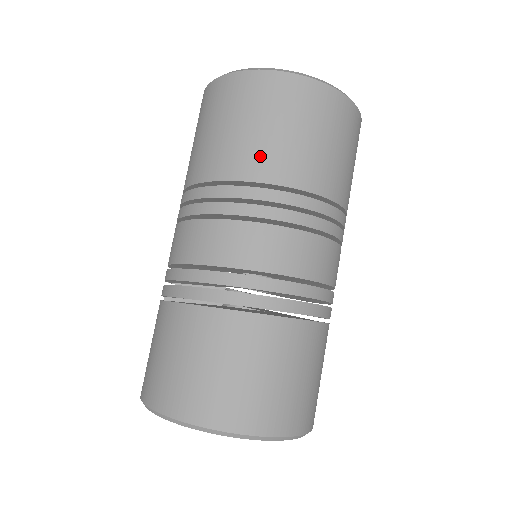
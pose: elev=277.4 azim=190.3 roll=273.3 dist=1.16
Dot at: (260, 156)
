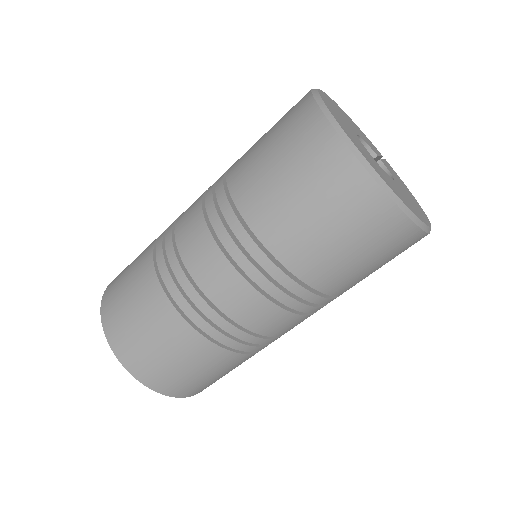
Dot at: (277, 220)
